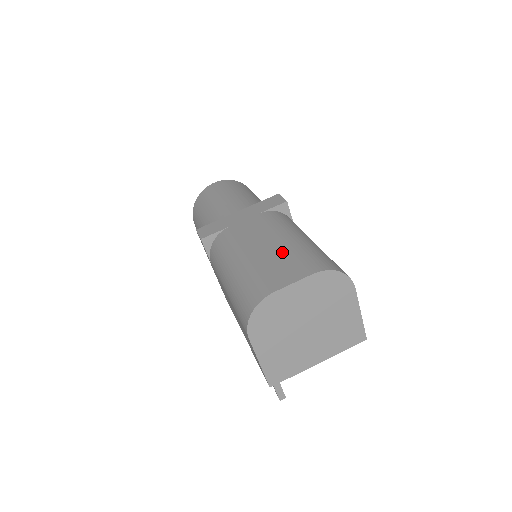
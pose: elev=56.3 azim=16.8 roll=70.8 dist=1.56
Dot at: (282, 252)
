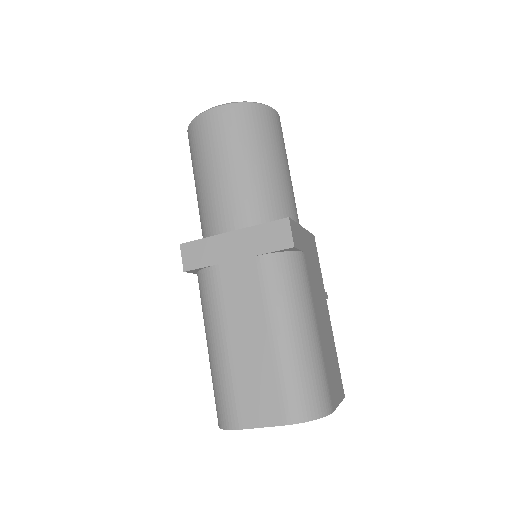
Dot at: (264, 365)
